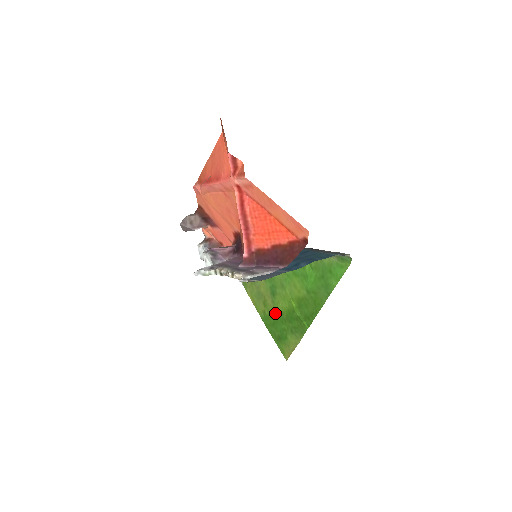
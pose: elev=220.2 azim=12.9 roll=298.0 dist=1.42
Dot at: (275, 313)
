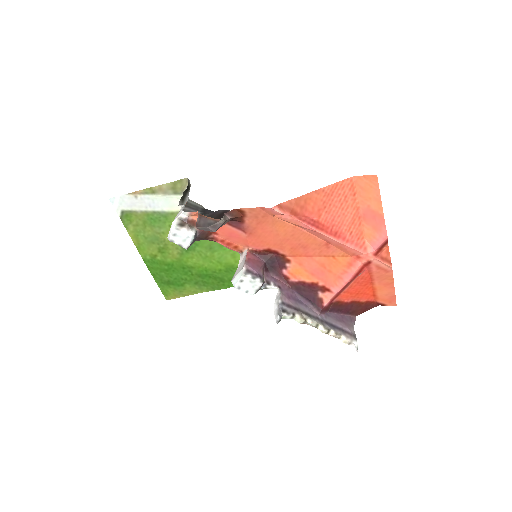
Dot at: (178, 264)
